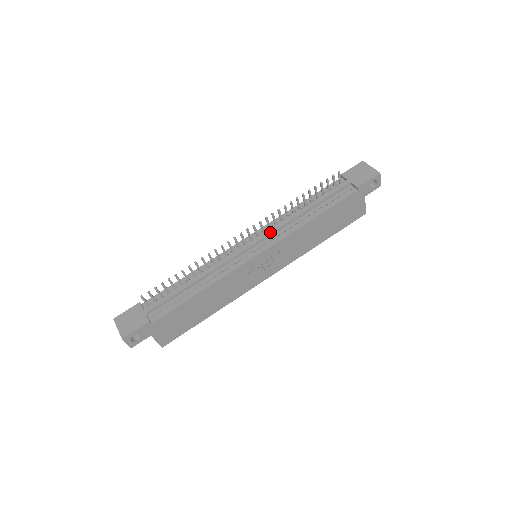
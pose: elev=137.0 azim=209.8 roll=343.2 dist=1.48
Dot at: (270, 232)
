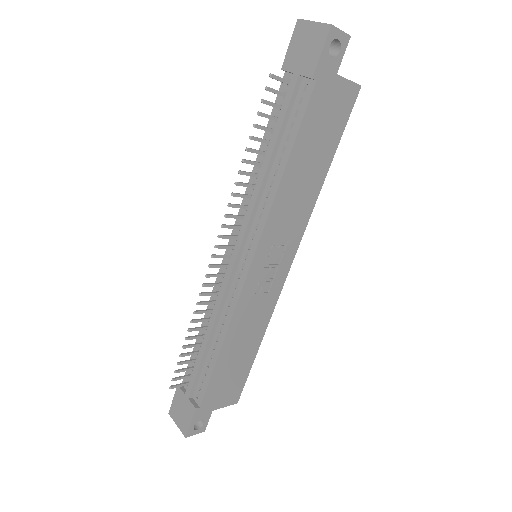
Dot at: (245, 228)
